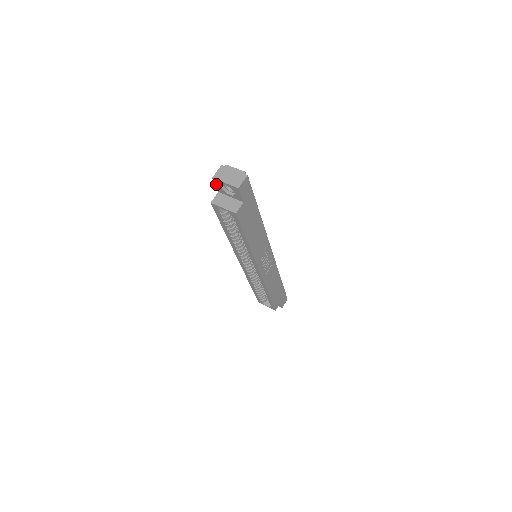
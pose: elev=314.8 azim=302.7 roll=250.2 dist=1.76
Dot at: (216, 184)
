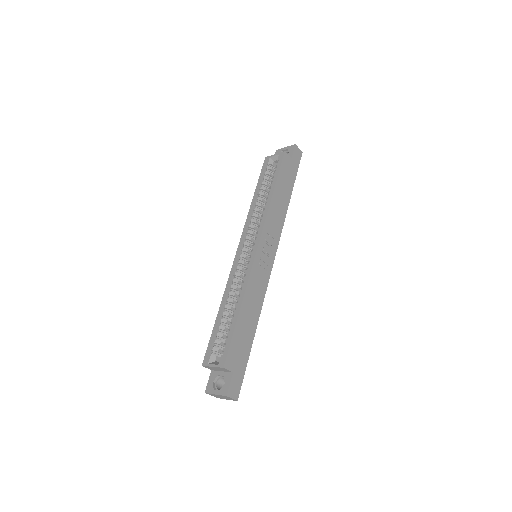
Dot at: occluded
